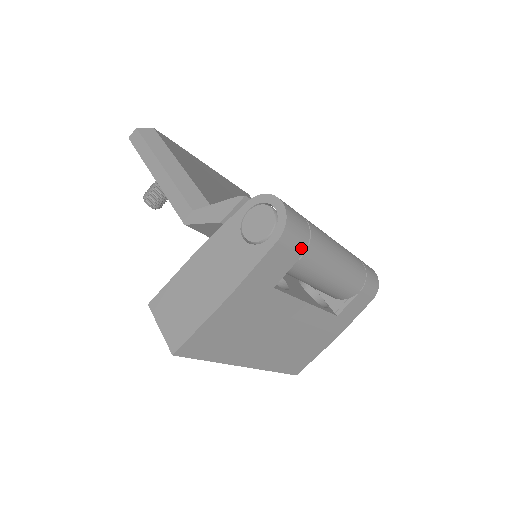
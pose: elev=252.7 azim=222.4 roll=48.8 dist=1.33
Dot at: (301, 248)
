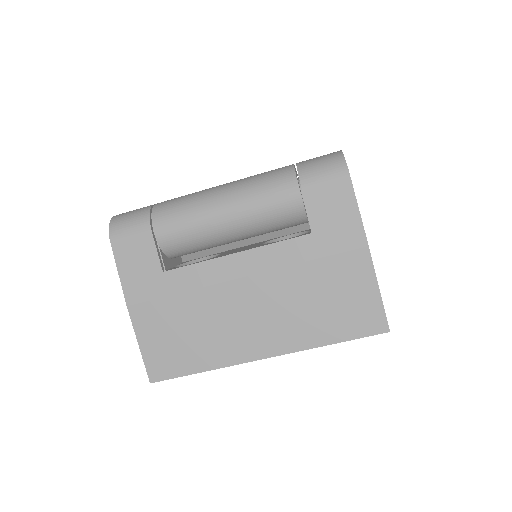
Dot at: (143, 227)
